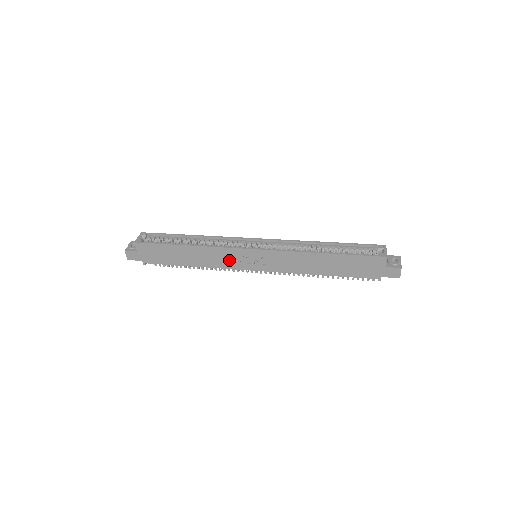
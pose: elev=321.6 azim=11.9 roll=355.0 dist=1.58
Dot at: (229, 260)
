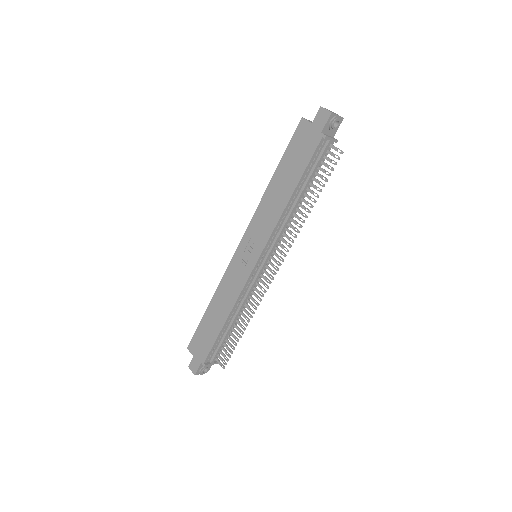
Dot at: (237, 279)
